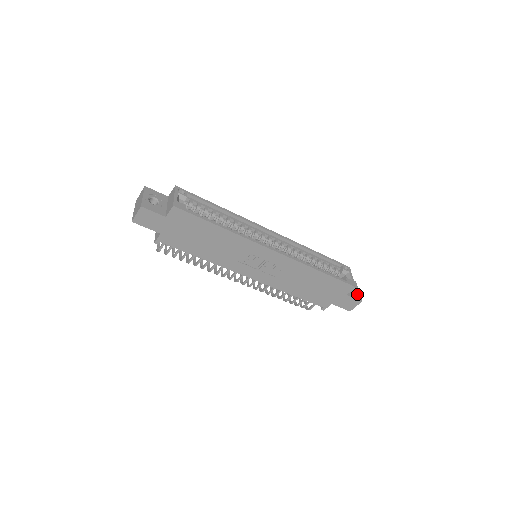
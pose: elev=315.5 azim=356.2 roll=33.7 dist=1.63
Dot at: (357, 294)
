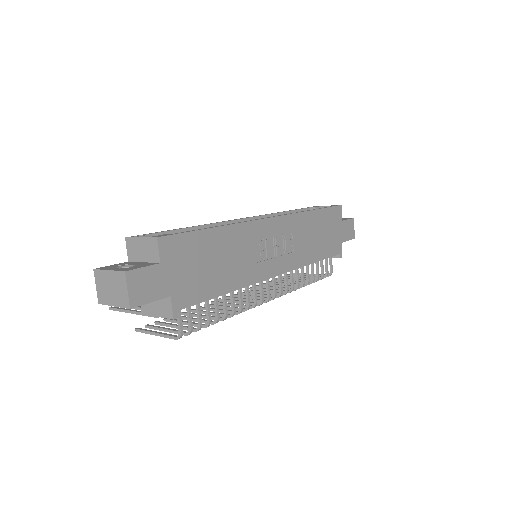
Dot at: occluded
